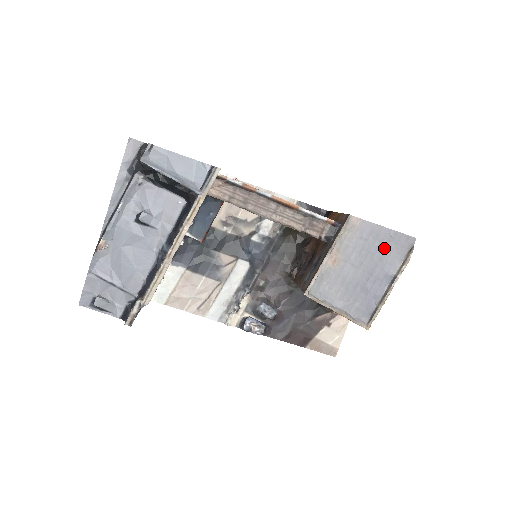
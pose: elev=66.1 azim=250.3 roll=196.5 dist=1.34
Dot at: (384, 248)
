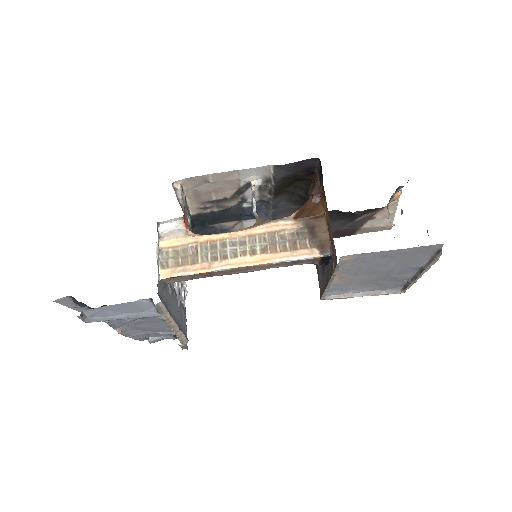
Dot at: (399, 259)
